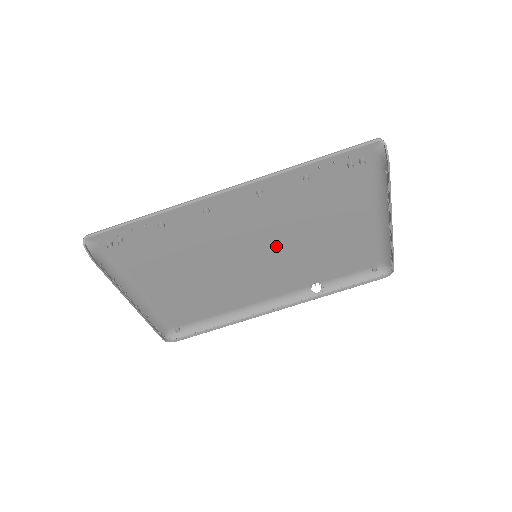
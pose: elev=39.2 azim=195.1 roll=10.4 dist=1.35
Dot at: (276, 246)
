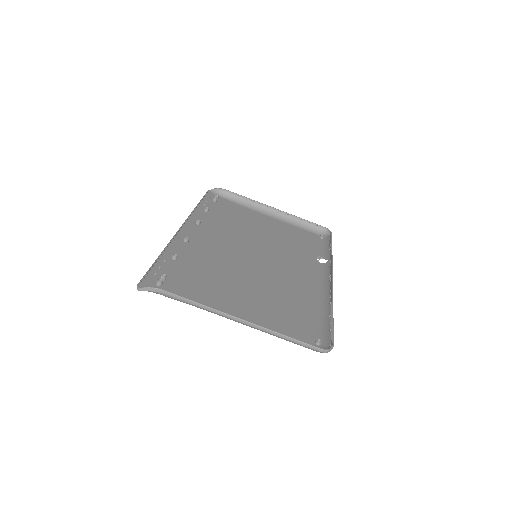
Dot at: (255, 247)
